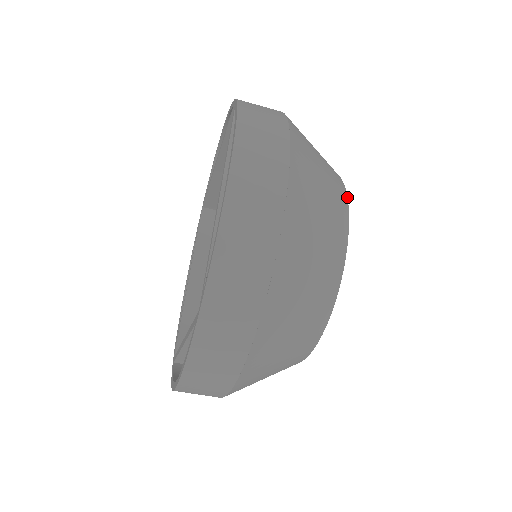
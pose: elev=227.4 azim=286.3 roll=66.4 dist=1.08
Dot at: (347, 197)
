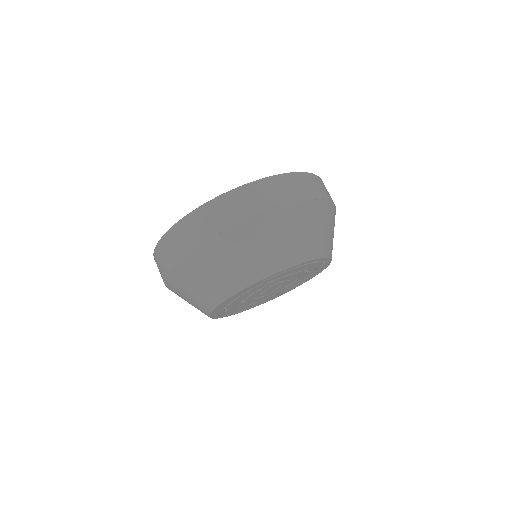
Dot at: (324, 258)
